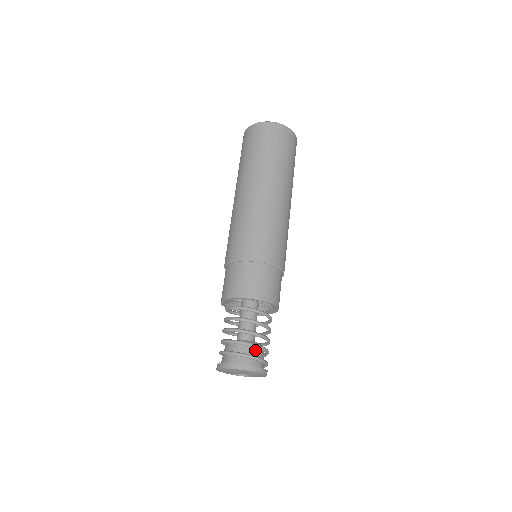
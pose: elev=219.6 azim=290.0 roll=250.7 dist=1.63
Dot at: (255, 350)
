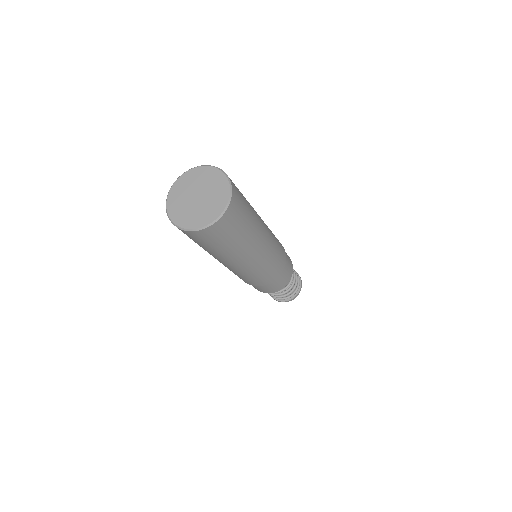
Dot at: occluded
